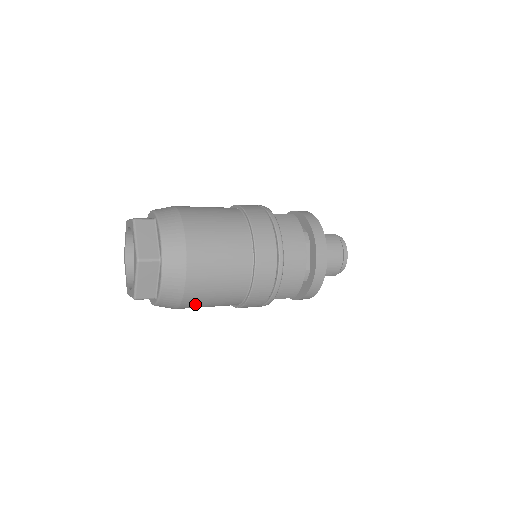
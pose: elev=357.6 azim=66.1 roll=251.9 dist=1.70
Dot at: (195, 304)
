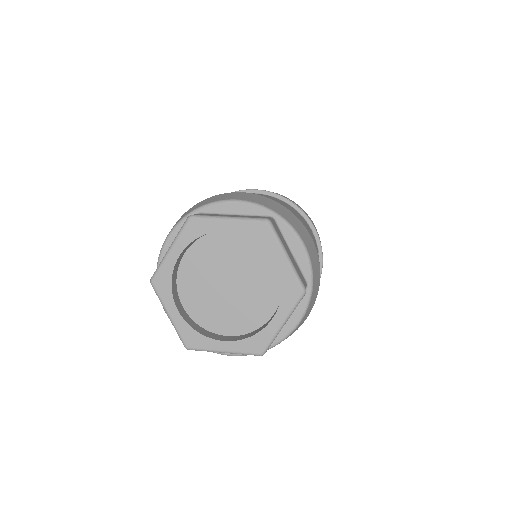
Dot at: occluded
